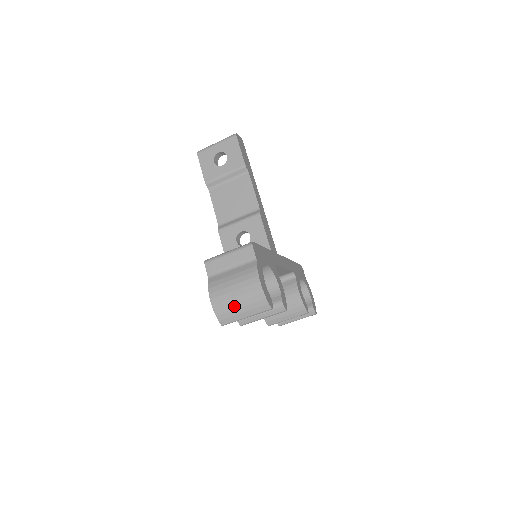
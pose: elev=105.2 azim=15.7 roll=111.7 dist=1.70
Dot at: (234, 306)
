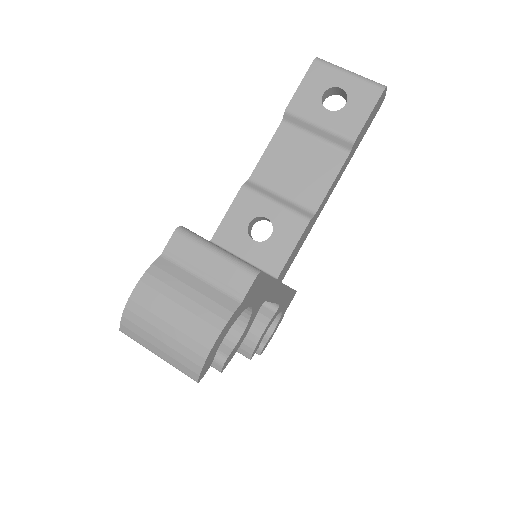
Dot at: (155, 331)
